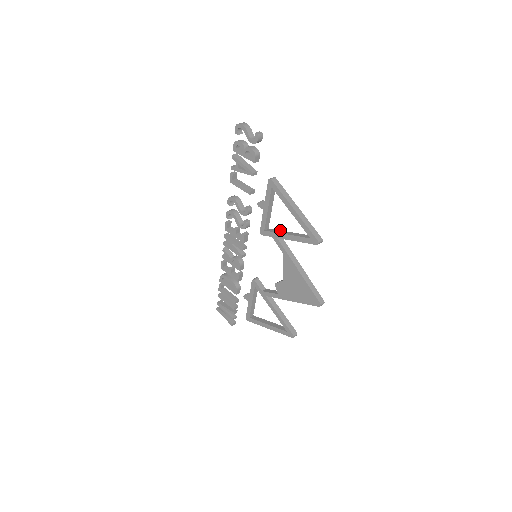
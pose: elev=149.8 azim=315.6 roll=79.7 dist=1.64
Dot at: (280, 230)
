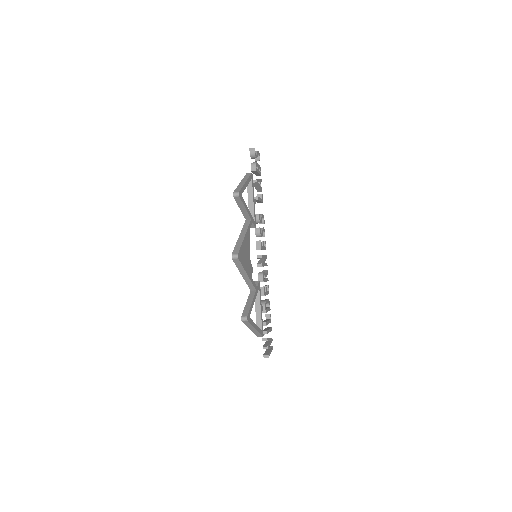
Dot at: (251, 215)
